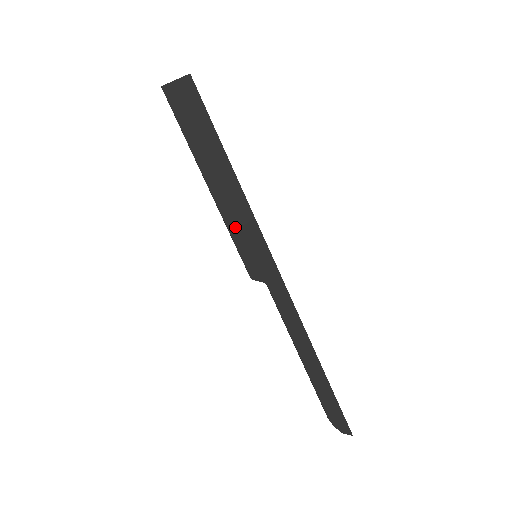
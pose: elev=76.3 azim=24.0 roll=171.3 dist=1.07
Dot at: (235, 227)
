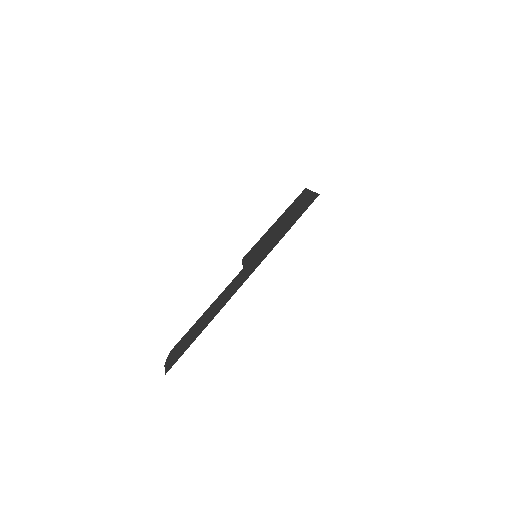
Dot at: (265, 240)
